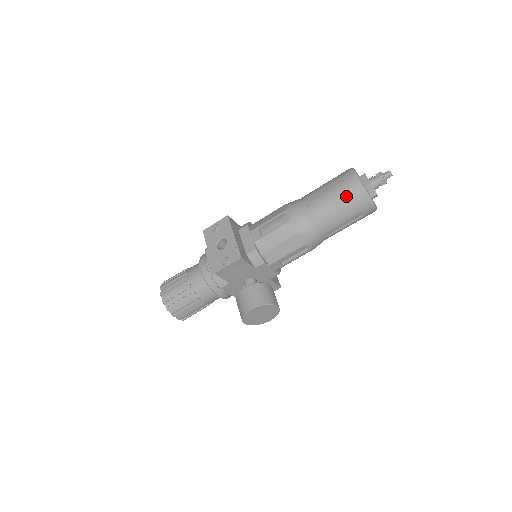
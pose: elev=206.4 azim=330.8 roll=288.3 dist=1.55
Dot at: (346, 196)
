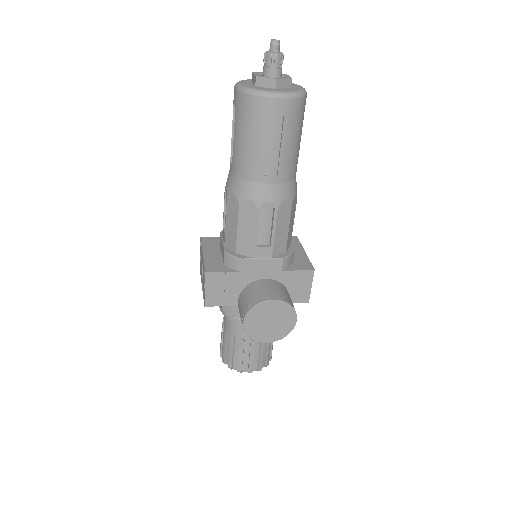
Dot at: (240, 117)
